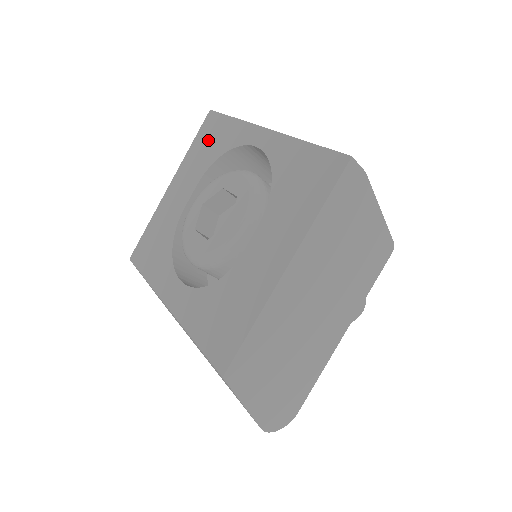
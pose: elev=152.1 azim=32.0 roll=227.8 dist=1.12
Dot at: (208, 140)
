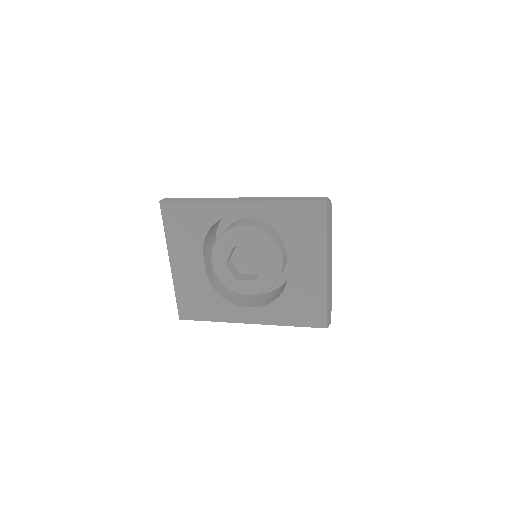
Dot at: (183, 223)
